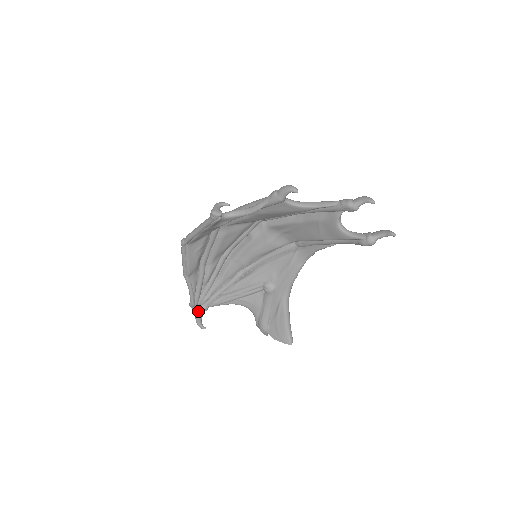
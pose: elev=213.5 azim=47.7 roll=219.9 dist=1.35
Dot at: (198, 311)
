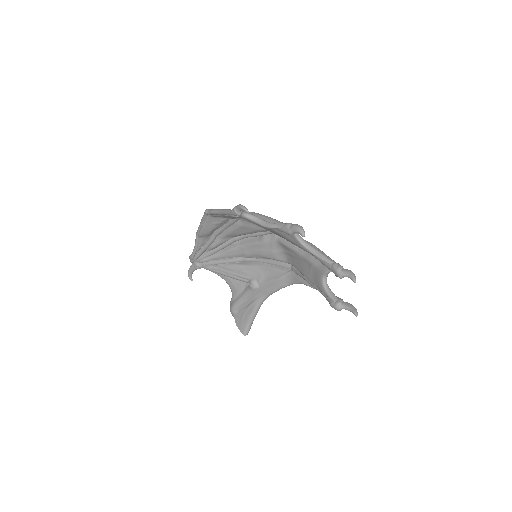
Dot at: (193, 265)
